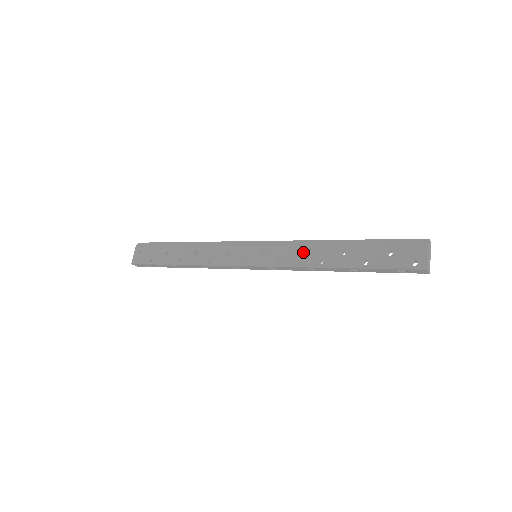
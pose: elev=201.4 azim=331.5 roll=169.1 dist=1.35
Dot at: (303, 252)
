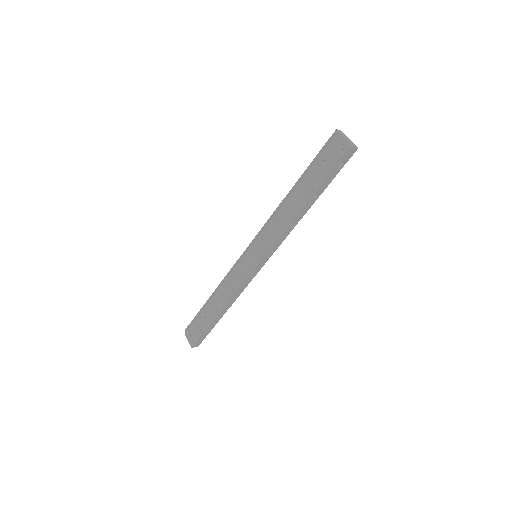
Dot at: (278, 221)
